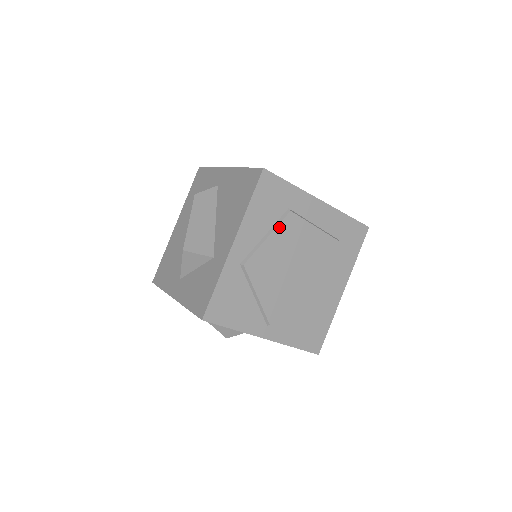
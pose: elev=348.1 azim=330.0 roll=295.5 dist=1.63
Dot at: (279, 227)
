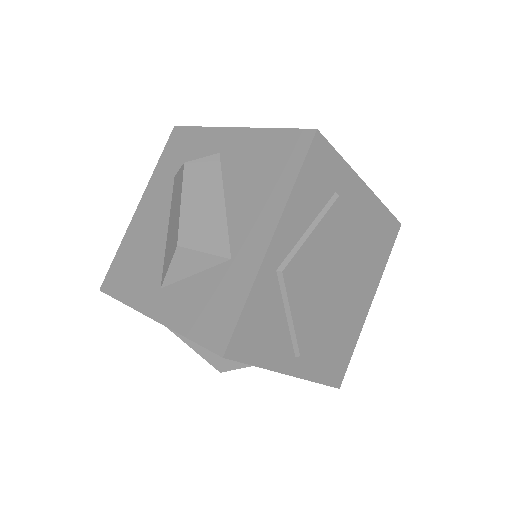
Dot at: (325, 218)
